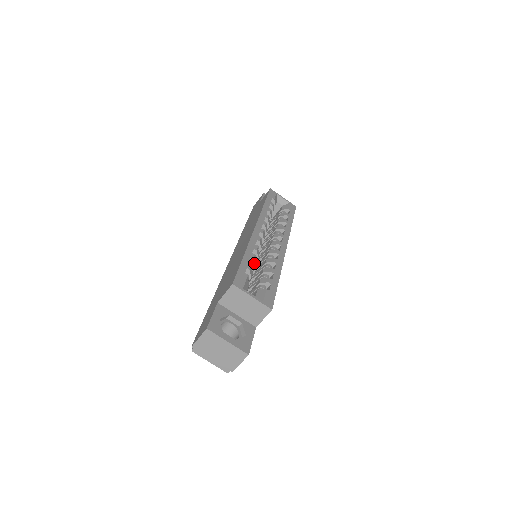
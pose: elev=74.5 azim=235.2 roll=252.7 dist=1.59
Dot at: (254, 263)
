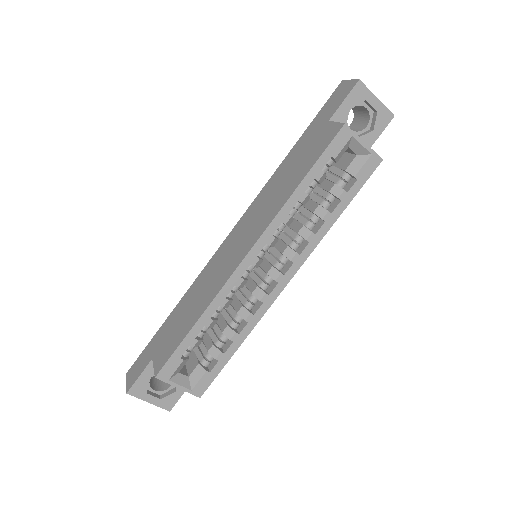
Dot at: (211, 326)
